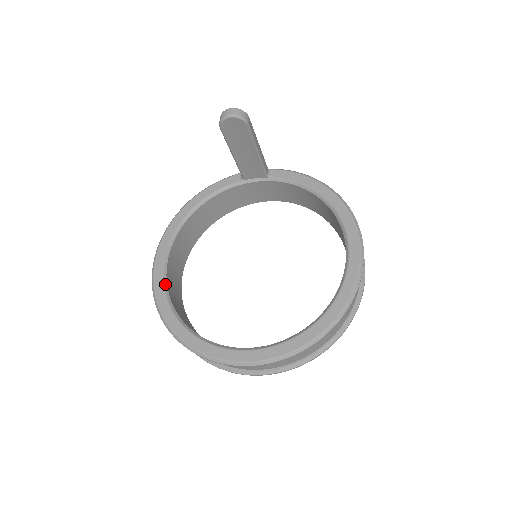
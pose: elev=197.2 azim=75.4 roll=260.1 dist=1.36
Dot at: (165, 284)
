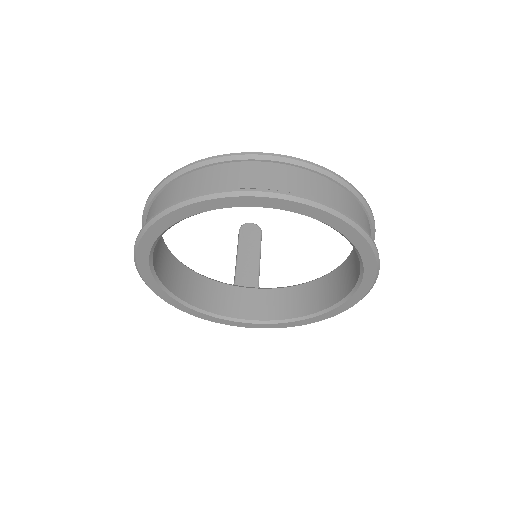
Dot at: occluded
